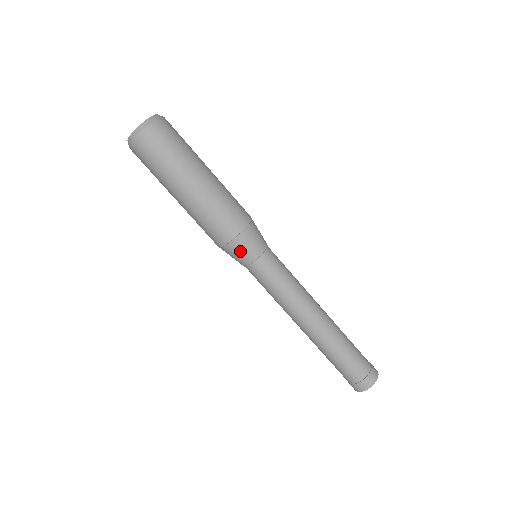
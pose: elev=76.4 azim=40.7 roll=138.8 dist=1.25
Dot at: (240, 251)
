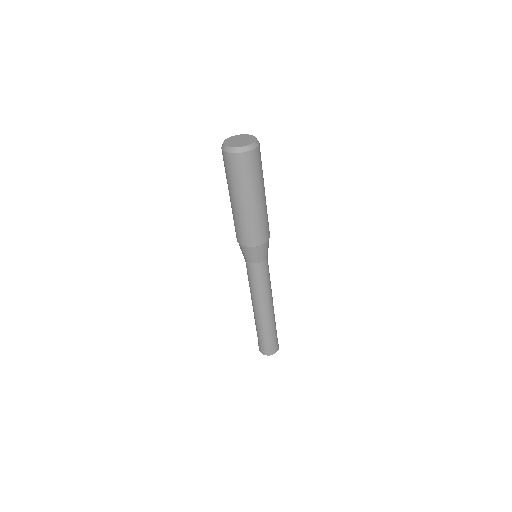
Dot at: (257, 254)
